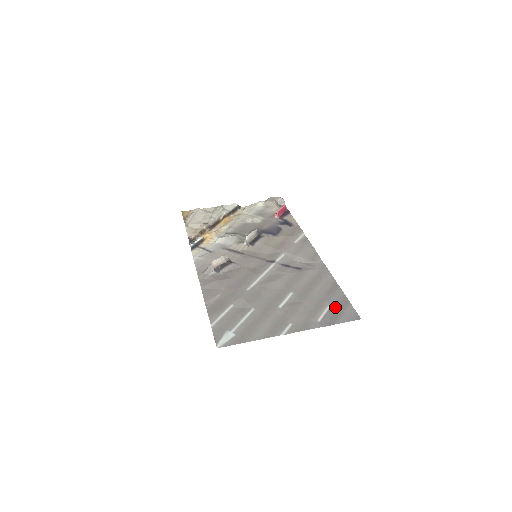
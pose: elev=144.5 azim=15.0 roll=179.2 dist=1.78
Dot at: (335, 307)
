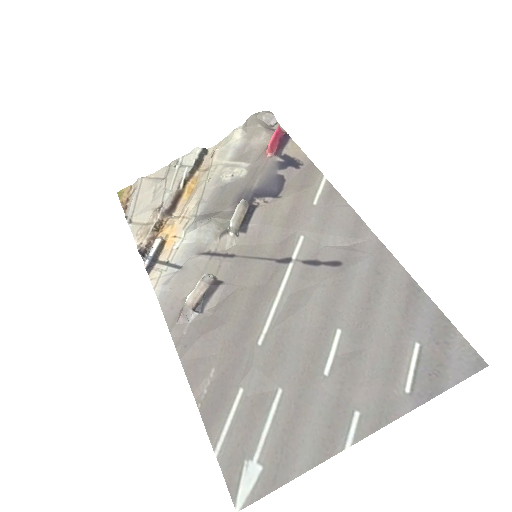
Dot at: (429, 346)
